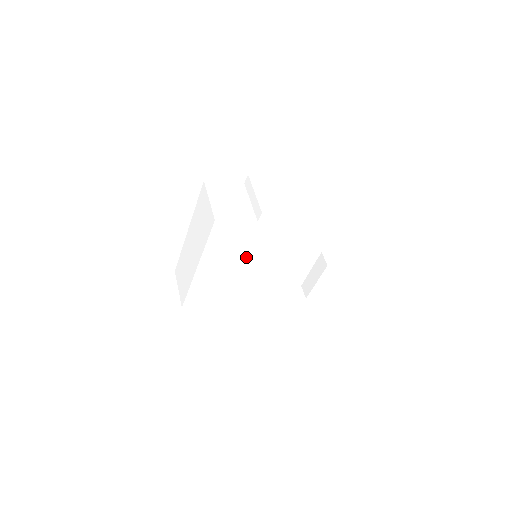
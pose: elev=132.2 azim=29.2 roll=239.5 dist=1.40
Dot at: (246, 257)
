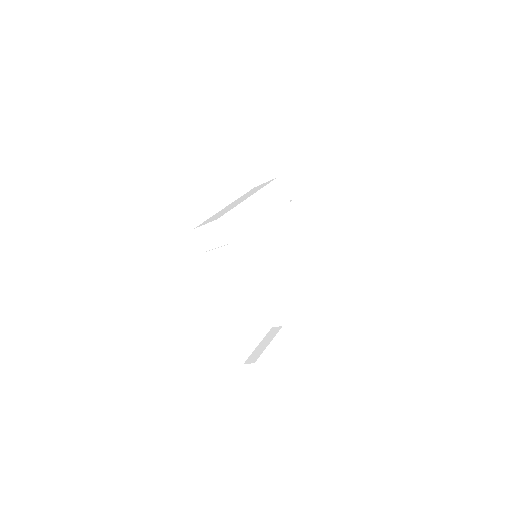
Dot at: (273, 221)
